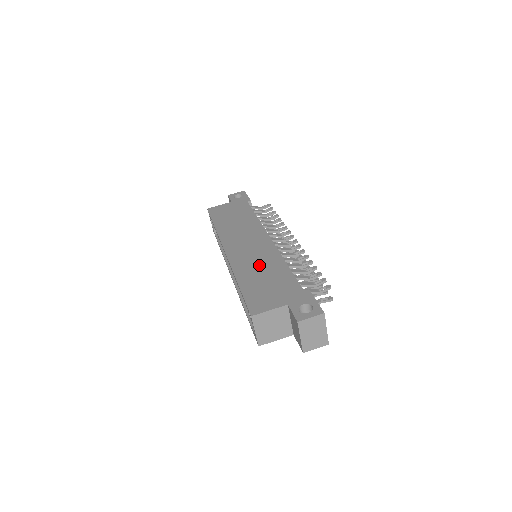
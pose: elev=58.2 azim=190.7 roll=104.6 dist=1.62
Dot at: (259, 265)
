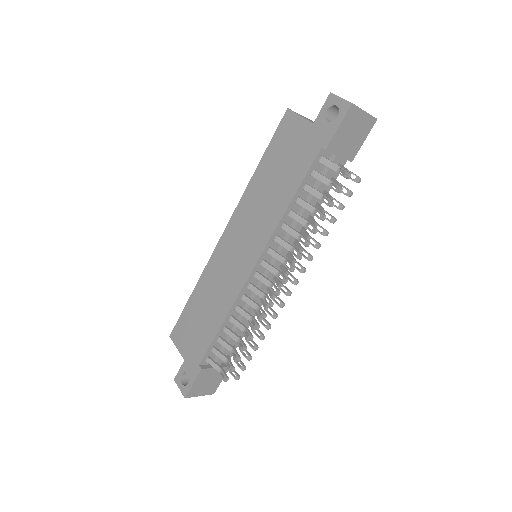
Dot at: (214, 294)
